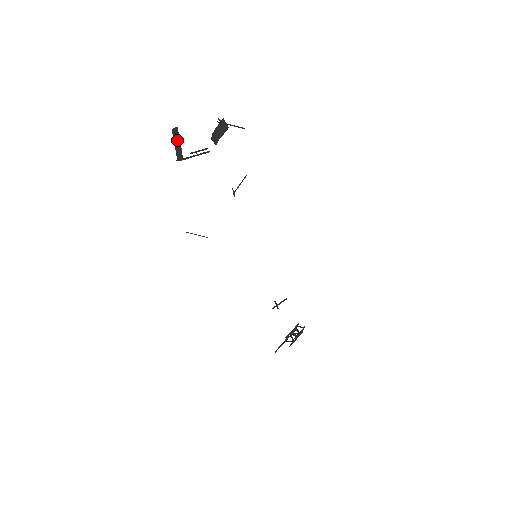
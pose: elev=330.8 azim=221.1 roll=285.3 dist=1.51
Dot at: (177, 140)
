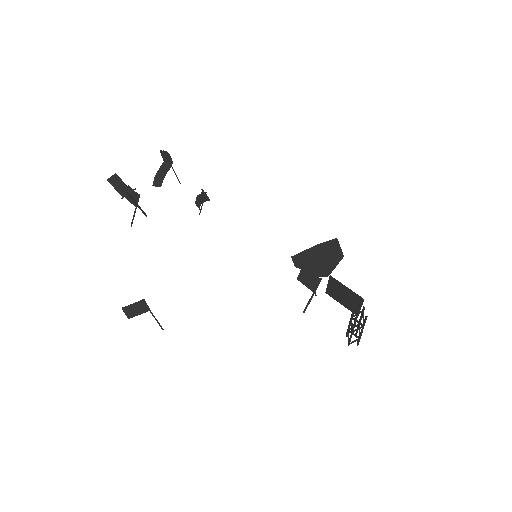
Dot at: (118, 182)
